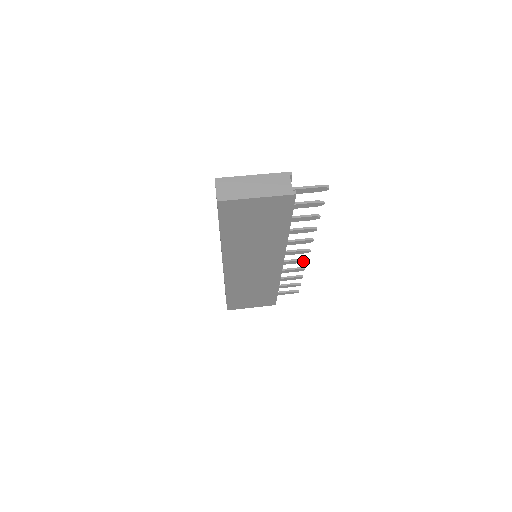
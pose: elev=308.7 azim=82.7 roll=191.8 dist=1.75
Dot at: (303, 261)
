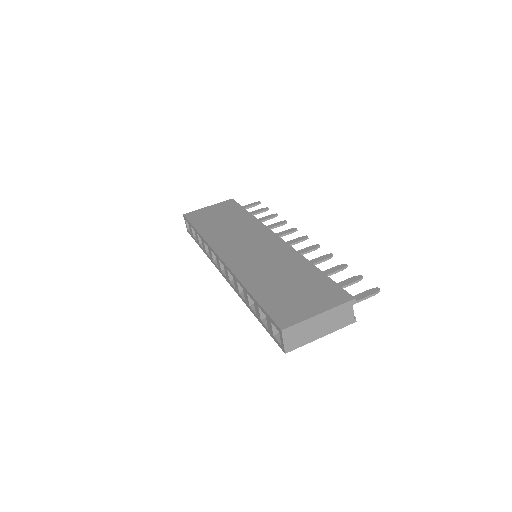
Dot at: (292, 231)
